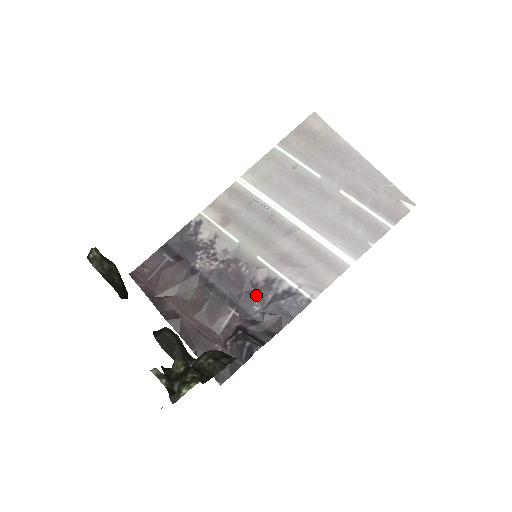
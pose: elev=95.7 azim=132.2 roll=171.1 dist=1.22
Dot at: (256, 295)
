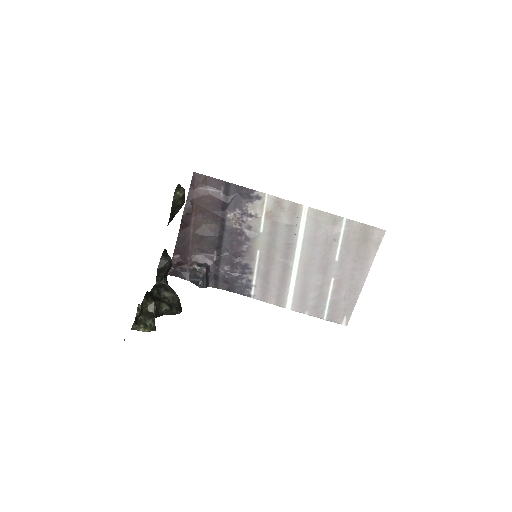
Dot at: (234, 263)
